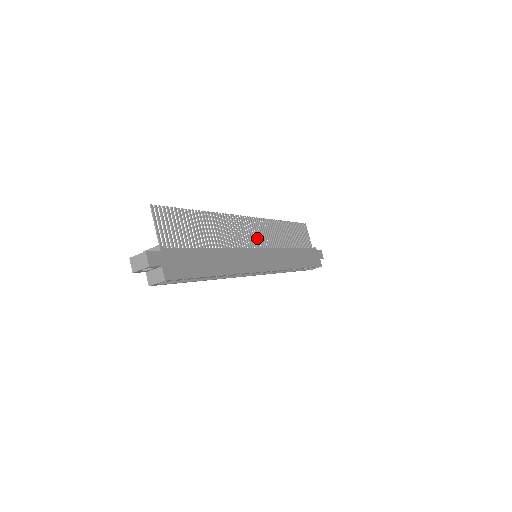
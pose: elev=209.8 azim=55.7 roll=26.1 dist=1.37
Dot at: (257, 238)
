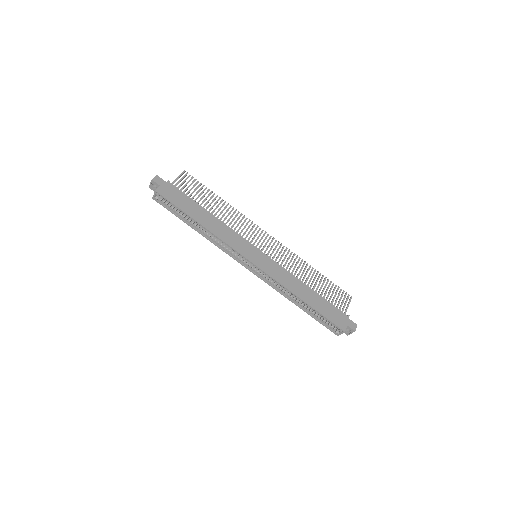
Dot at: (266, 248)
